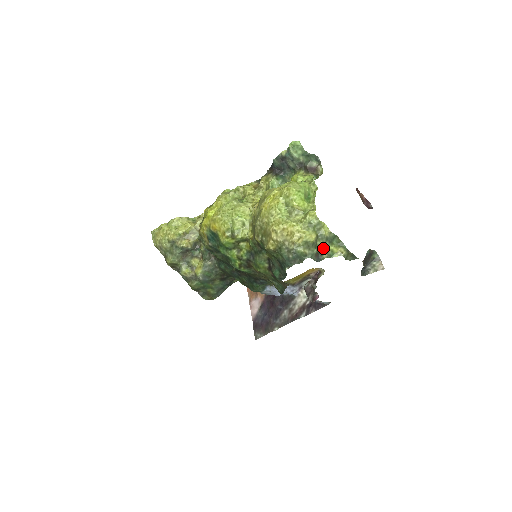
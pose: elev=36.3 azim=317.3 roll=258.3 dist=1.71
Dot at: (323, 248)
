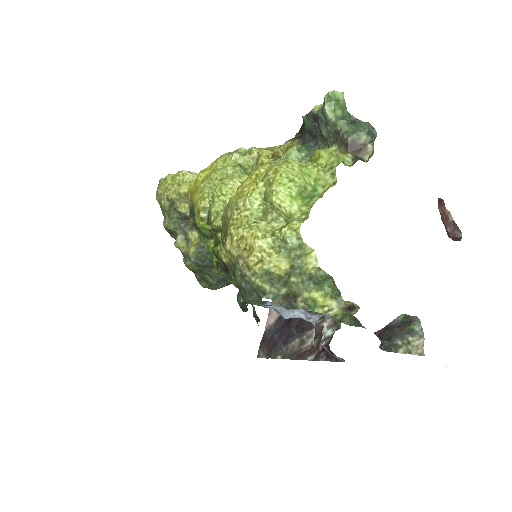
Dot at: (301, 290)
